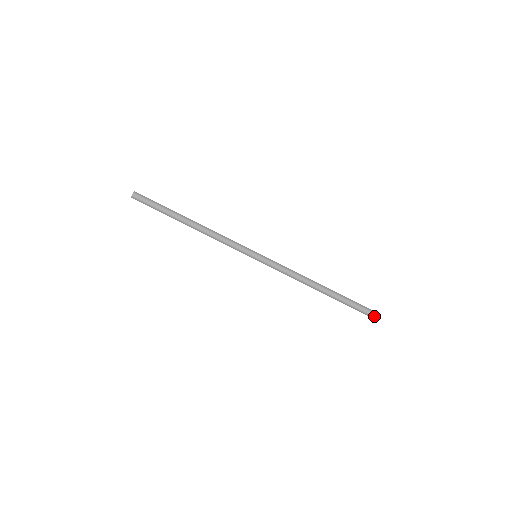
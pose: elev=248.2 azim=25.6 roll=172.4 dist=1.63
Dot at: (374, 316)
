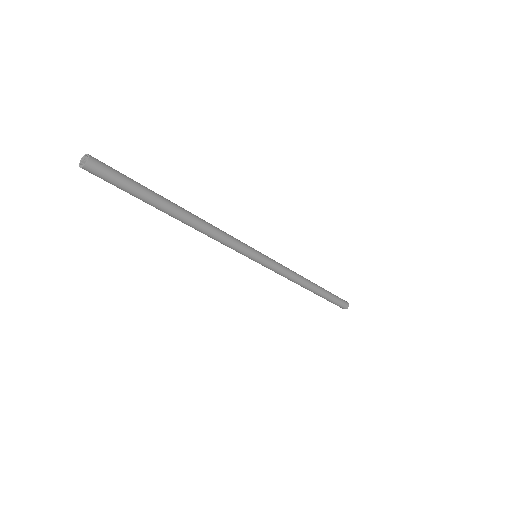
Dot at: (347, 306)
